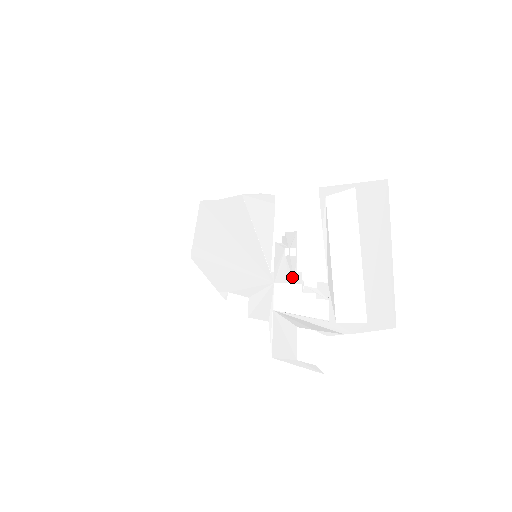
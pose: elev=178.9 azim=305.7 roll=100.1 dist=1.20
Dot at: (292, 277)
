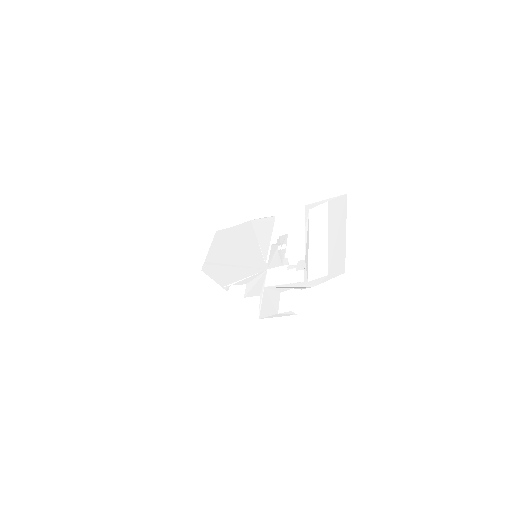
Dot at: (281, 262)
